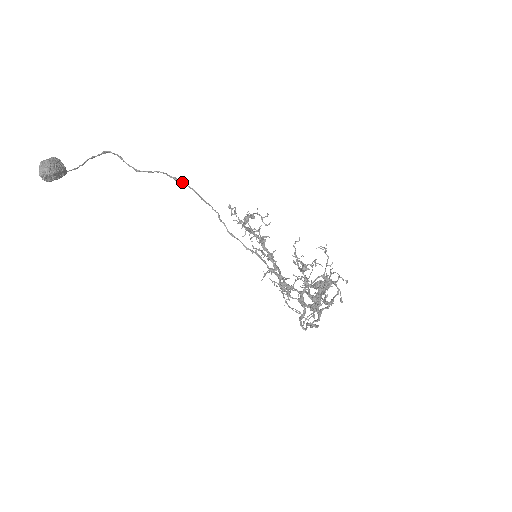
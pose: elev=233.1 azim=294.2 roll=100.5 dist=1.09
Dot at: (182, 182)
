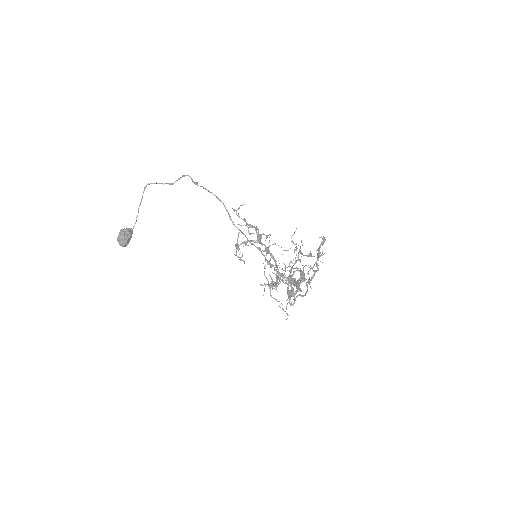
Dot at: (201, 186)
